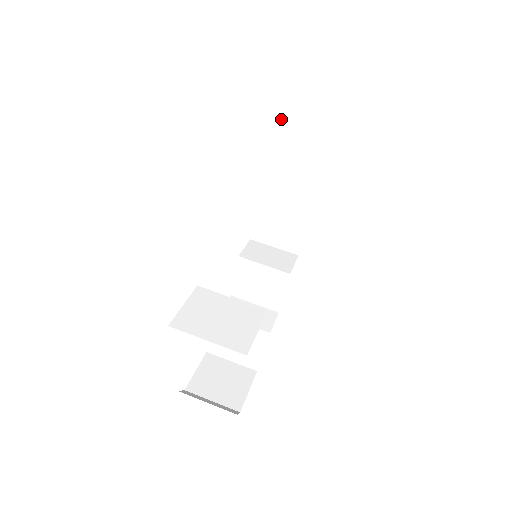
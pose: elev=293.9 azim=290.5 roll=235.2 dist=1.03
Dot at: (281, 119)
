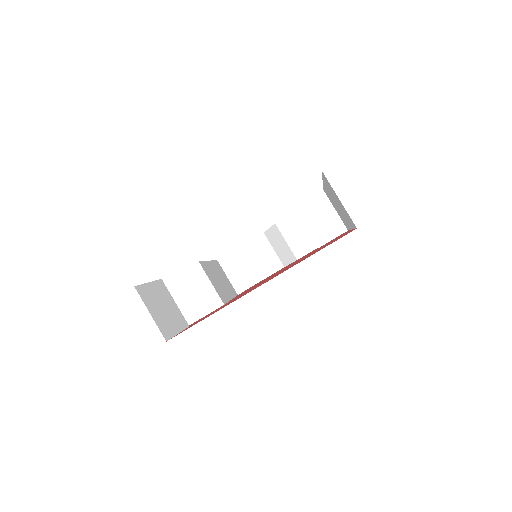
Dot at: (324, 176)
